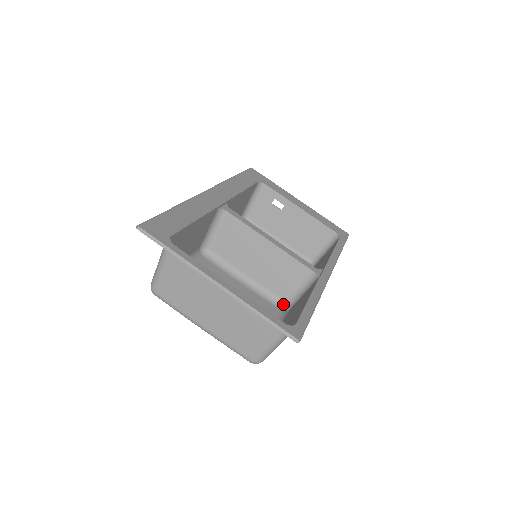
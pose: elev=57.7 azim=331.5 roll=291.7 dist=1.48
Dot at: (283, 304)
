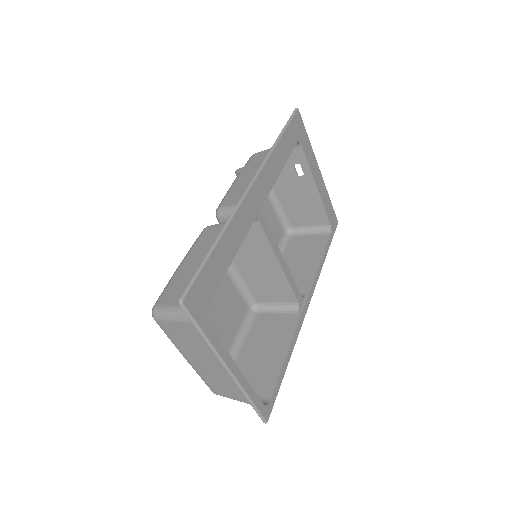
Dot at: (253, 303)
